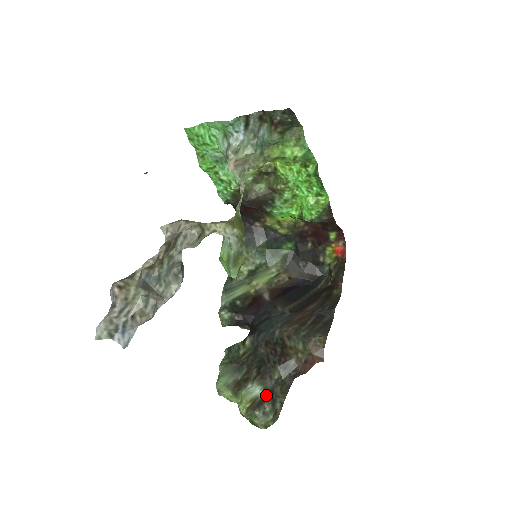
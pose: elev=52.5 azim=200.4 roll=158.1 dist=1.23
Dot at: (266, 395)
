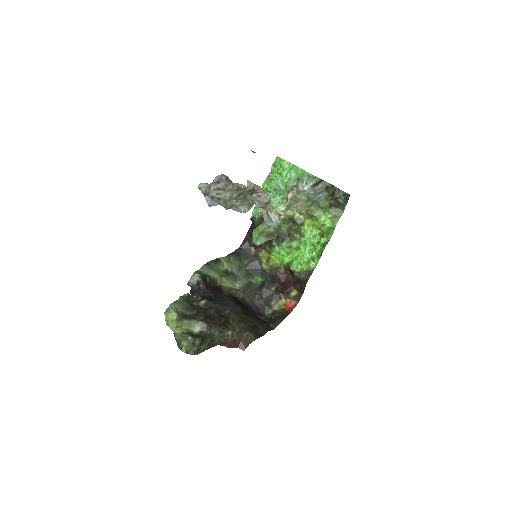
Dot at: (200, 335)
